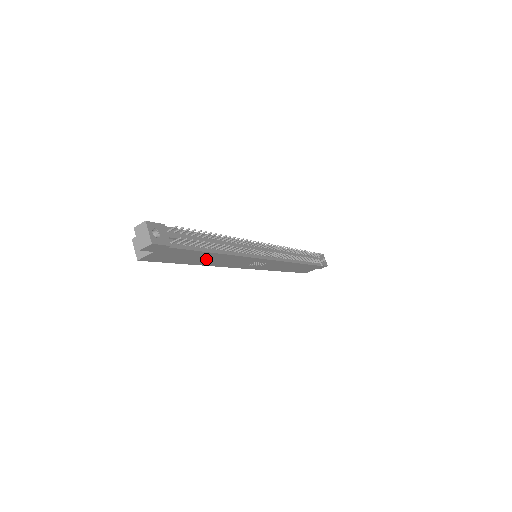
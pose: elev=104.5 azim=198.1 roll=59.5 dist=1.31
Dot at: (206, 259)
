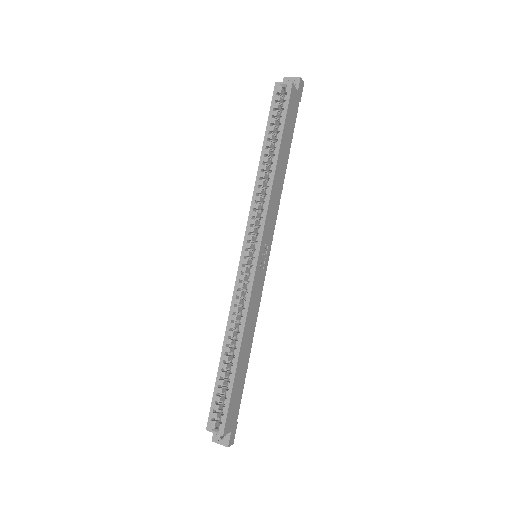
Dot at: (282, 161)
